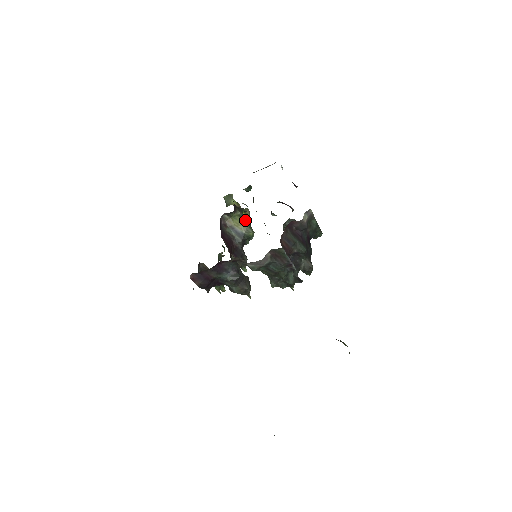
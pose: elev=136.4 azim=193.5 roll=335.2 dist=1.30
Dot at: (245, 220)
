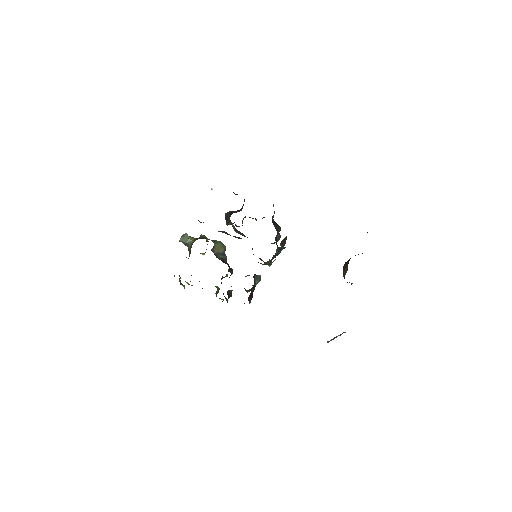
Dot at: (218, 242)
